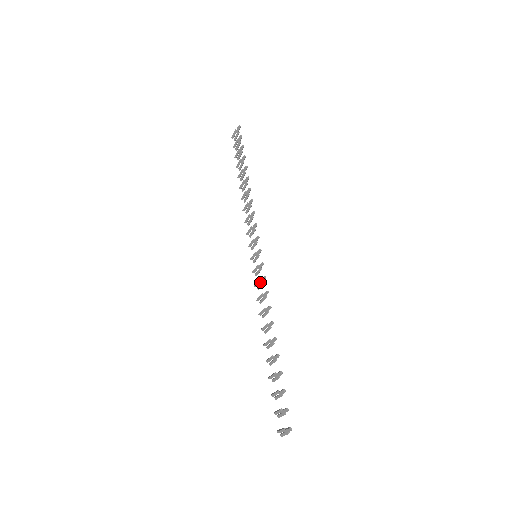
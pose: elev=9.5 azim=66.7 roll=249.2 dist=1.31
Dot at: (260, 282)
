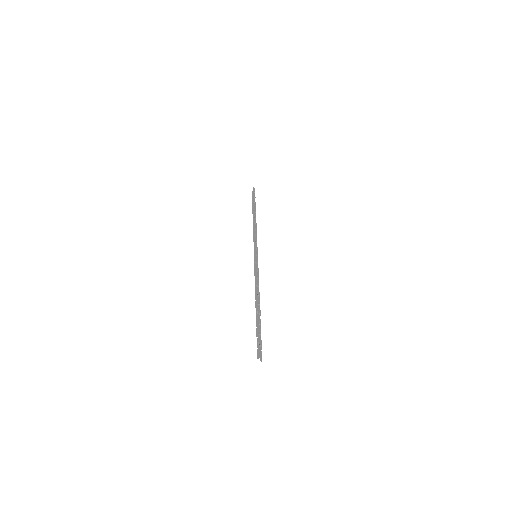
Dot at: (256, 269)
